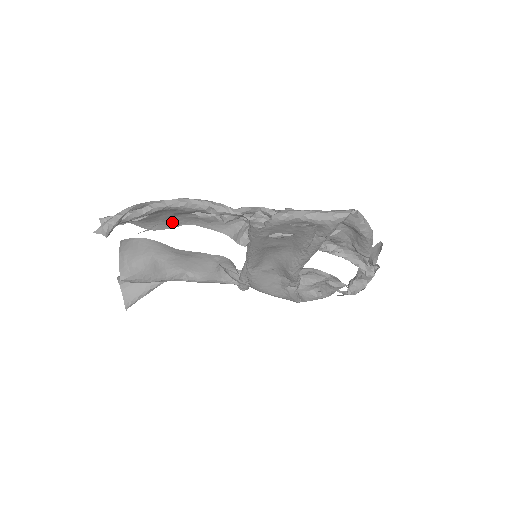
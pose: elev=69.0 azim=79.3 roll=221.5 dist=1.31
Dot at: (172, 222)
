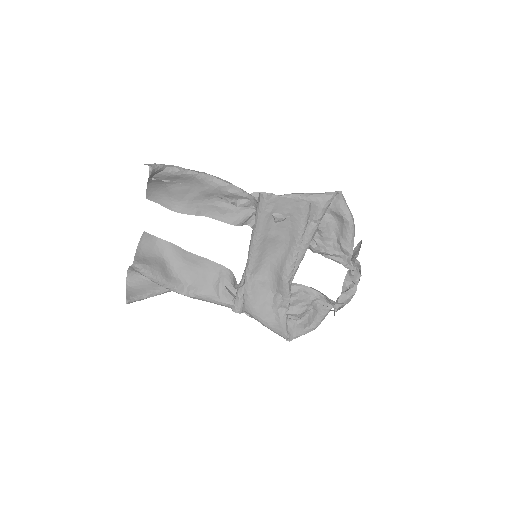
Dot at: (194, 208)
